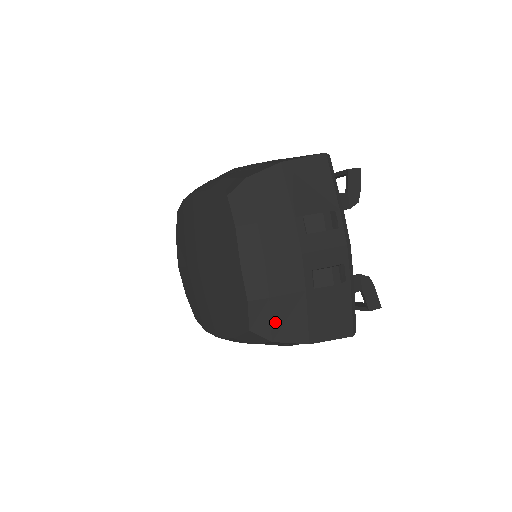
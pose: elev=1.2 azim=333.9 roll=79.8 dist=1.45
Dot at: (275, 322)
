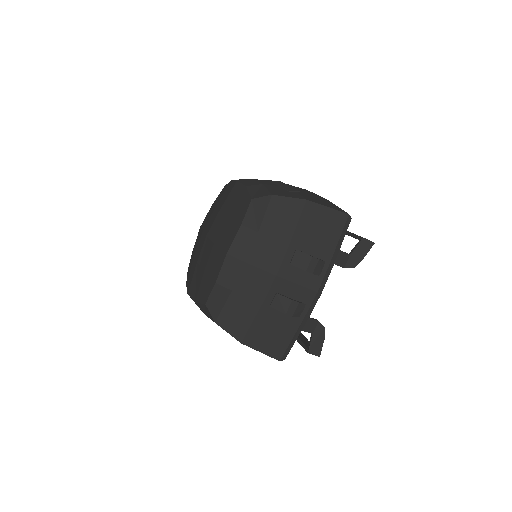
Dot at: (226, 310)
